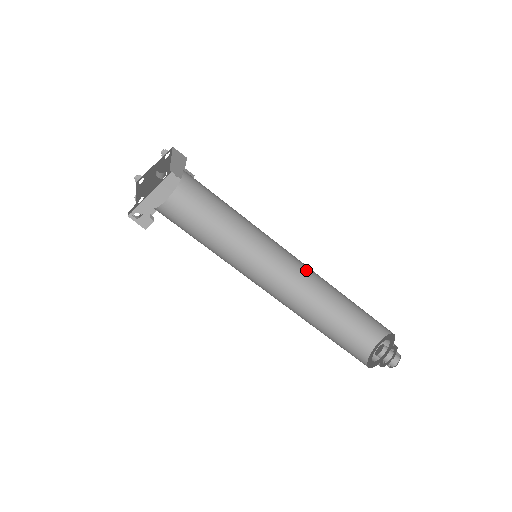
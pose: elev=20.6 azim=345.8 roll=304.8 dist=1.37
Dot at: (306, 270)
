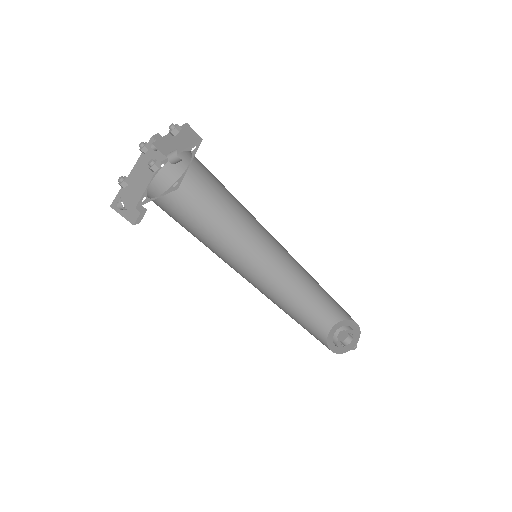
Dot at: (291, 267)
